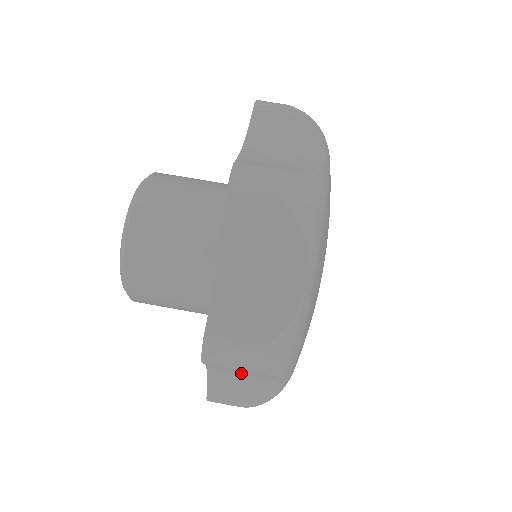
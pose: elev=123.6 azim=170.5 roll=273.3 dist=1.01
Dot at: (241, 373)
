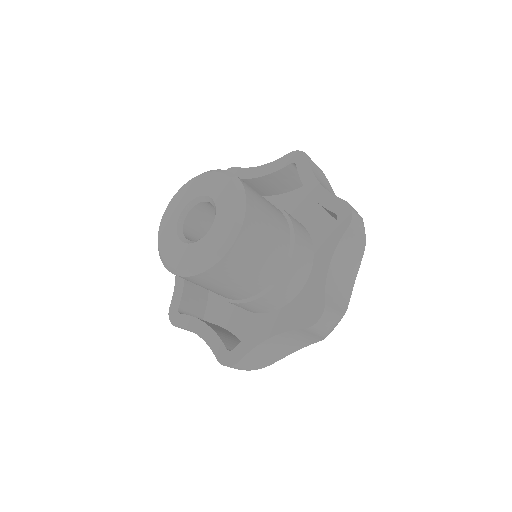
Dot at: (346, 260)
